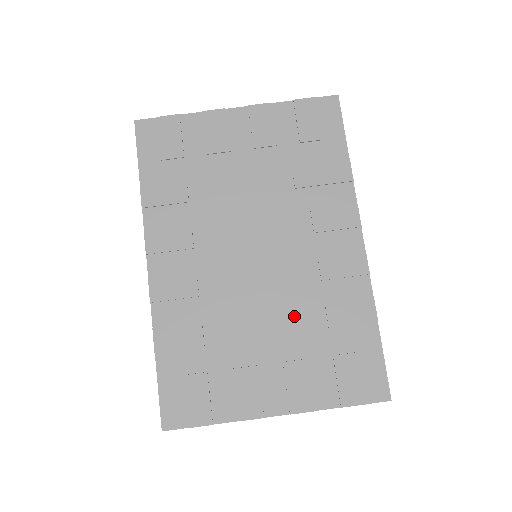
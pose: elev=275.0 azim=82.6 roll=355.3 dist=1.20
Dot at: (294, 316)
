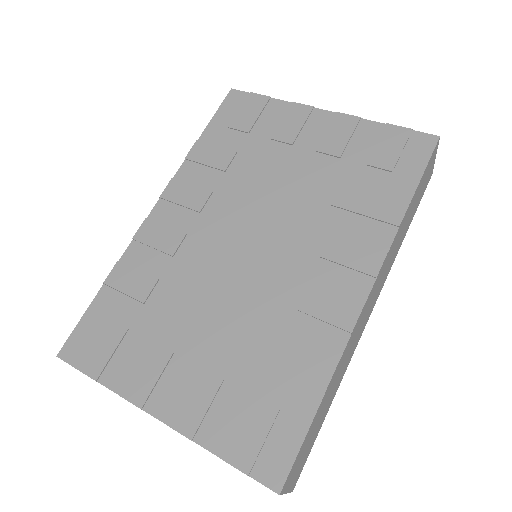
Dot at: (242, 327)
